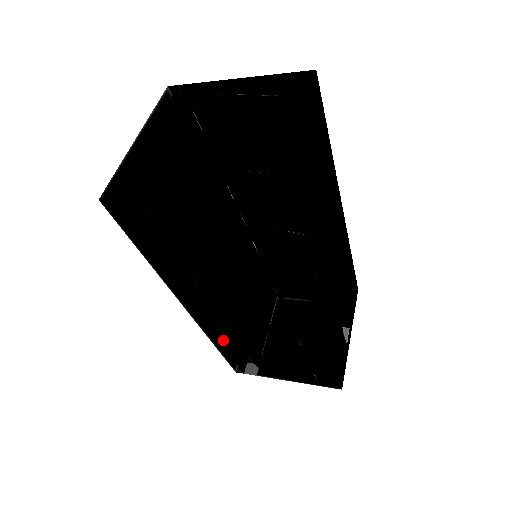
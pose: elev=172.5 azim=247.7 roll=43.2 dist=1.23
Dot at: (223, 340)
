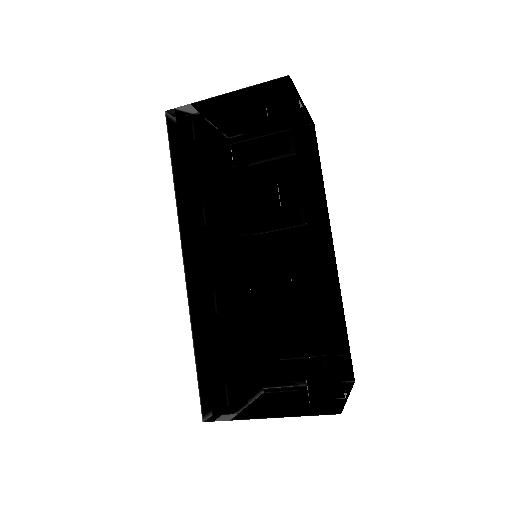
Dot at: (205, 335)
